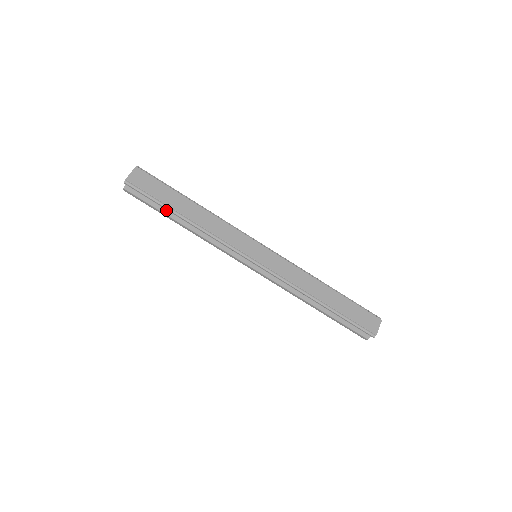
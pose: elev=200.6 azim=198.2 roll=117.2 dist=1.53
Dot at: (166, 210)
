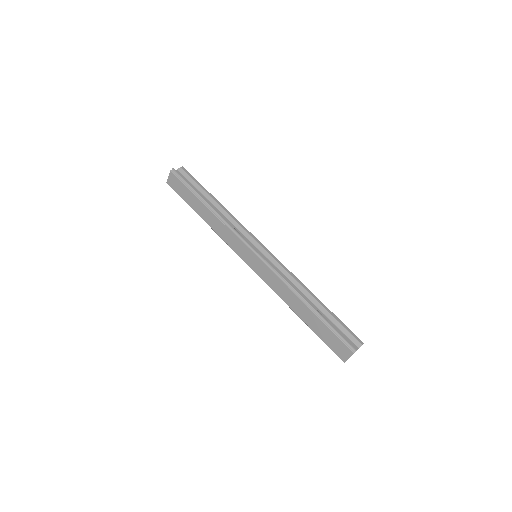
Dot at: occluded
